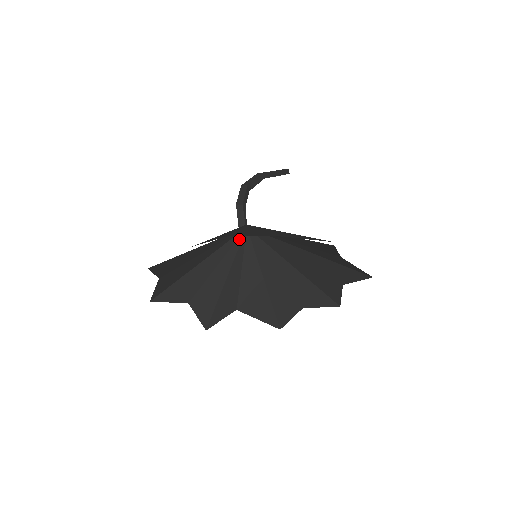
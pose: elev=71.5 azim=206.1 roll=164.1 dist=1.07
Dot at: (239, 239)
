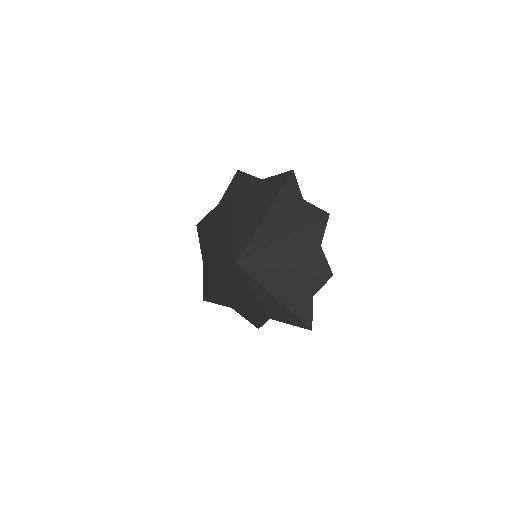
Dot at: (237, 269)
